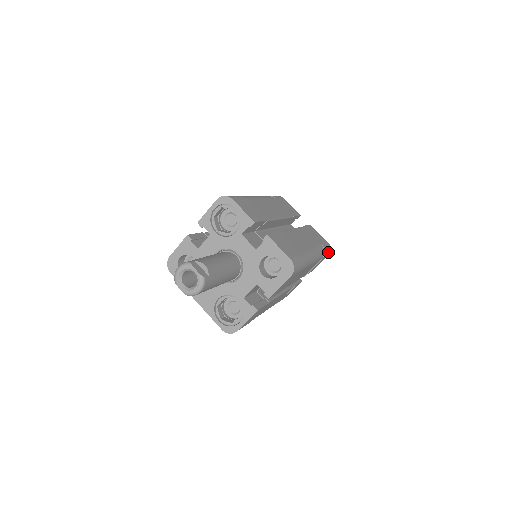
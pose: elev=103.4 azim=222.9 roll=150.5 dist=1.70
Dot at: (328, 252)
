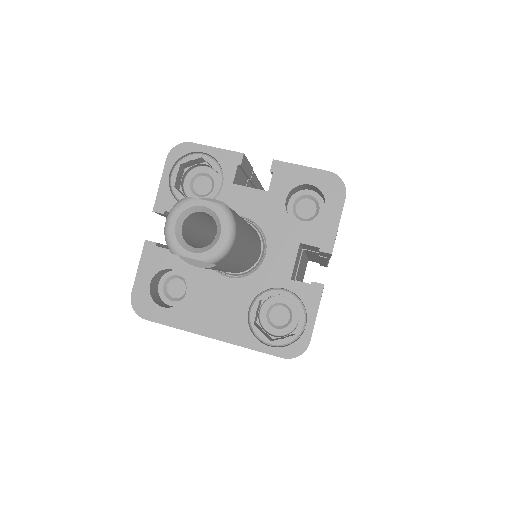
Dot at: occluded
